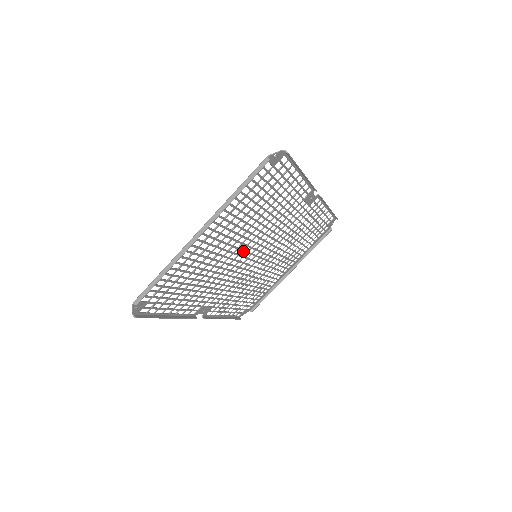
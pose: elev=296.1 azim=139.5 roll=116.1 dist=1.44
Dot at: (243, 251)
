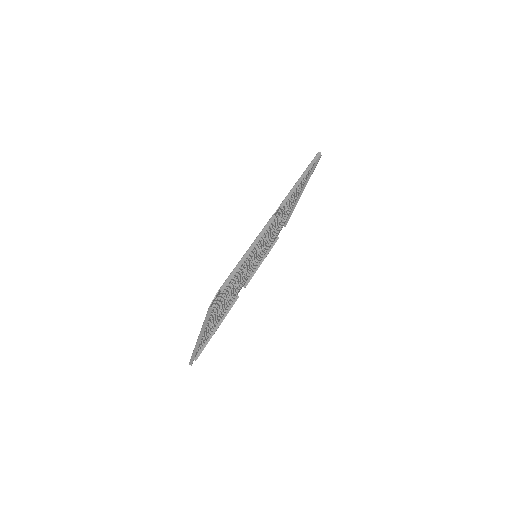
Dot at: (242, 276)
